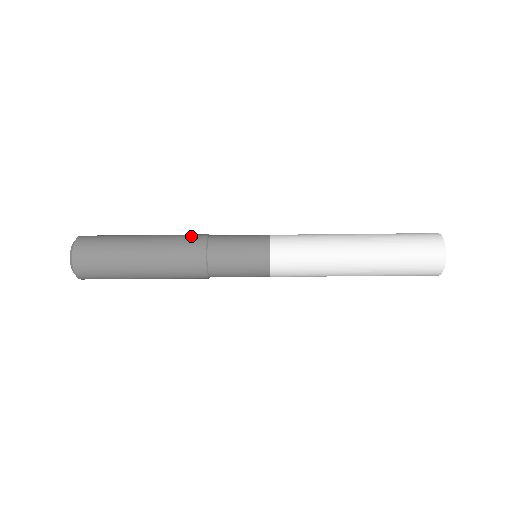
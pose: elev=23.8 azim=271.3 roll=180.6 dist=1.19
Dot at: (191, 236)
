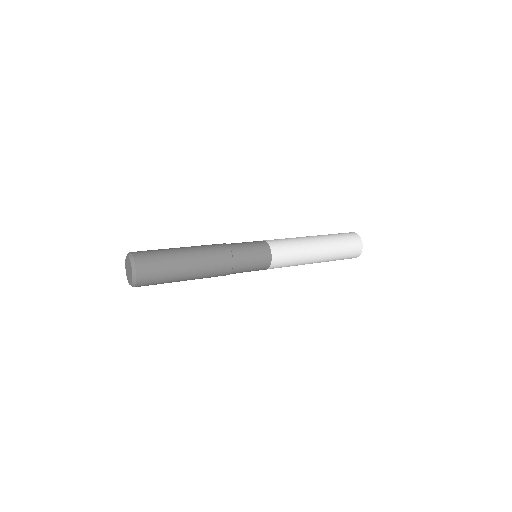
Dot at: (216, 245)
